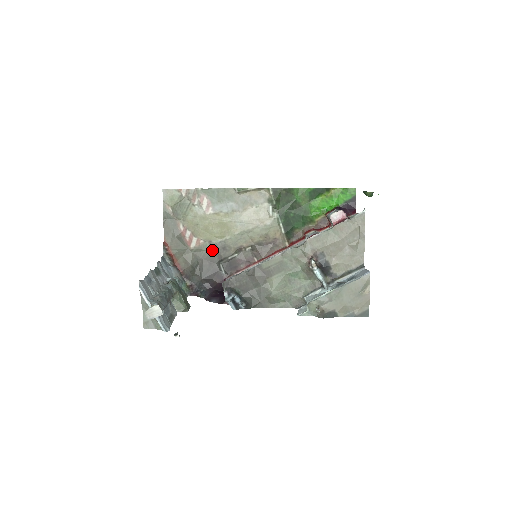
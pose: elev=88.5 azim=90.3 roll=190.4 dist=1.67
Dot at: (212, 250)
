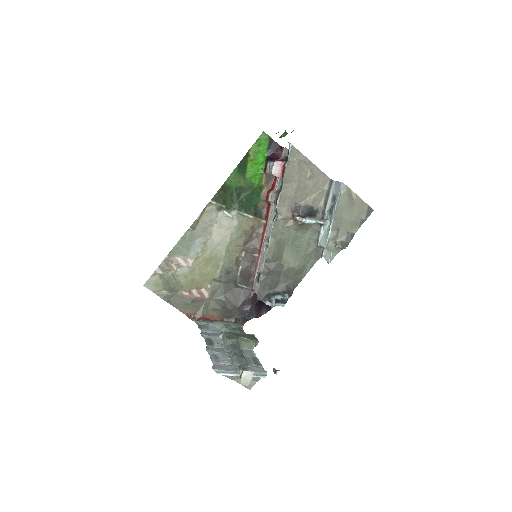
Dot at: (222, 283)
